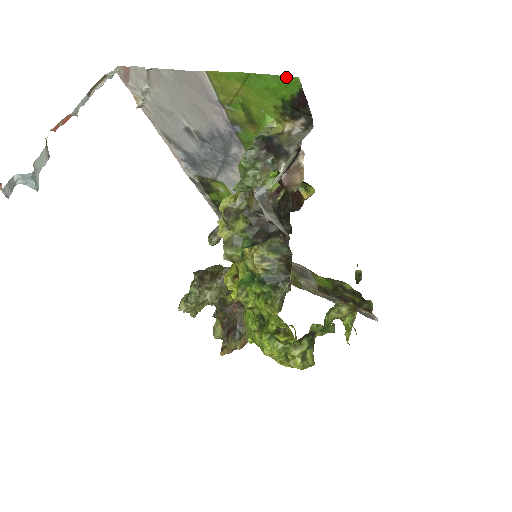
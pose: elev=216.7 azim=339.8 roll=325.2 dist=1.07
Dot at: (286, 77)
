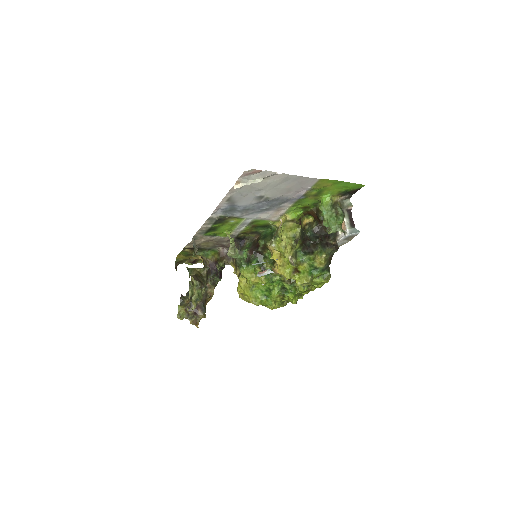
Dot at: (360, 185)
